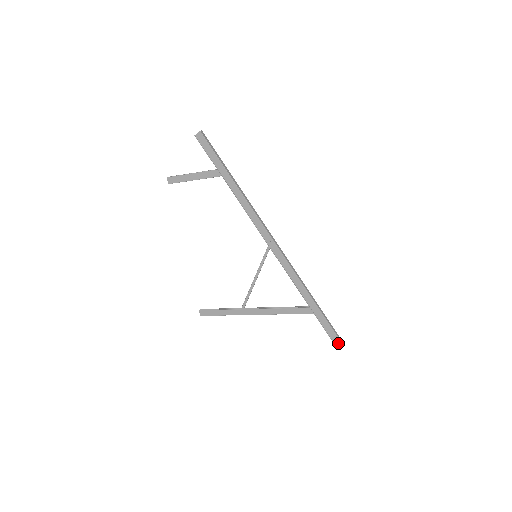
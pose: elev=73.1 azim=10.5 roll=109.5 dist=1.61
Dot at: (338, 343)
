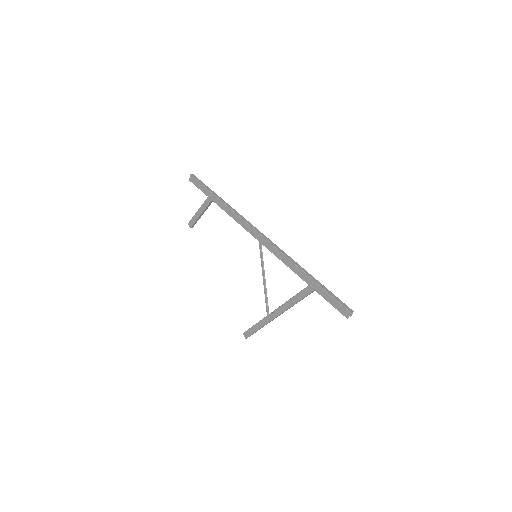
Dot at: (347, 313)
